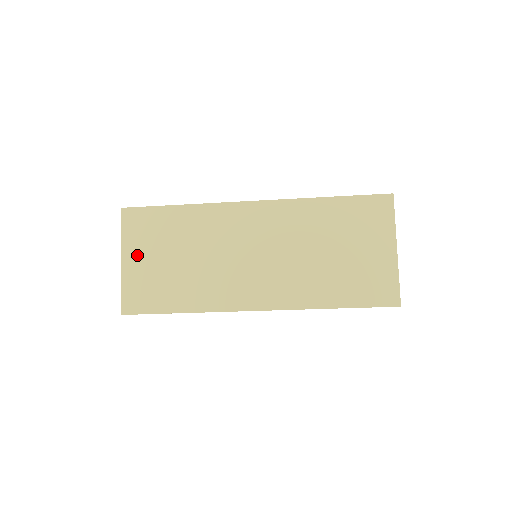
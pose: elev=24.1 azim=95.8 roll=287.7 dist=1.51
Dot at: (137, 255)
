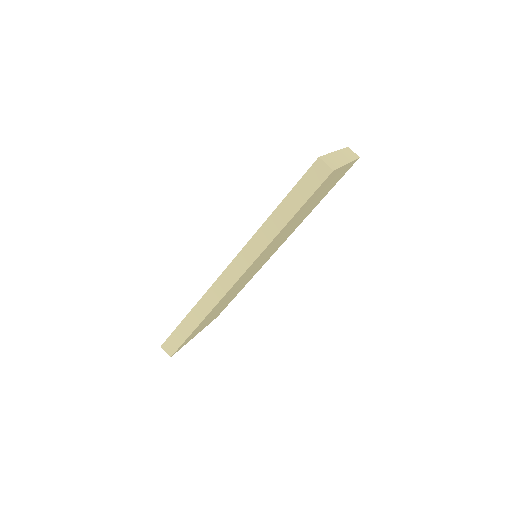
Dot at: occluded
